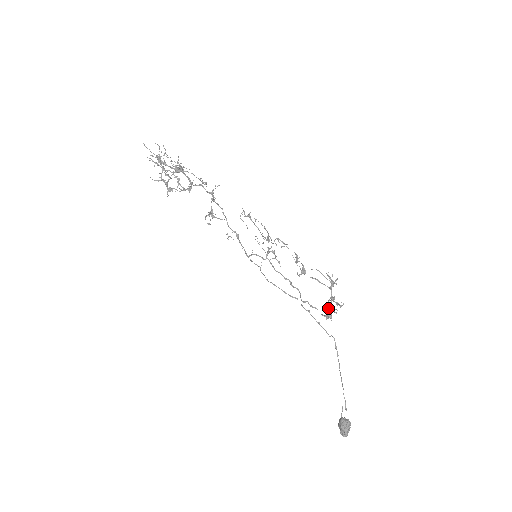
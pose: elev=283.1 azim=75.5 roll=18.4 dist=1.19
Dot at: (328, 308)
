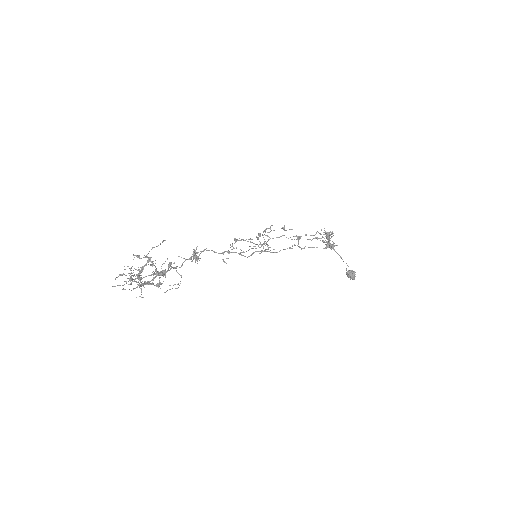
Dot at: (329, 247)
